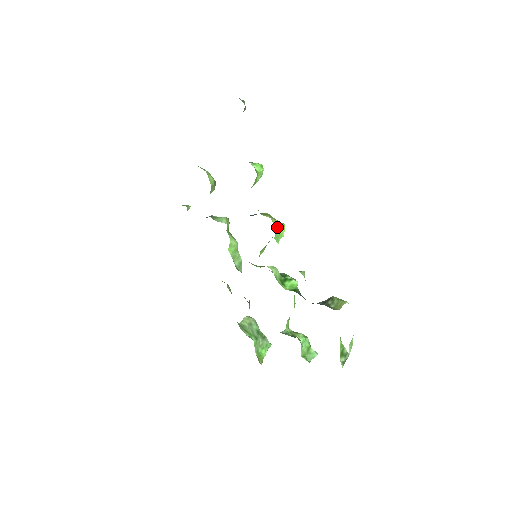
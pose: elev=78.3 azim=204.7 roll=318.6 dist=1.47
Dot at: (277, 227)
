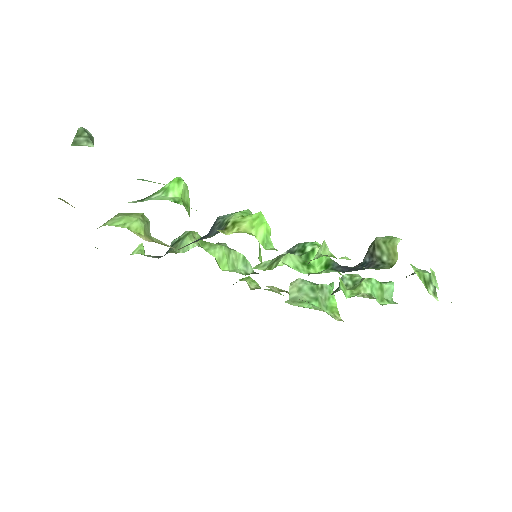
Dot at: (256, 231)
